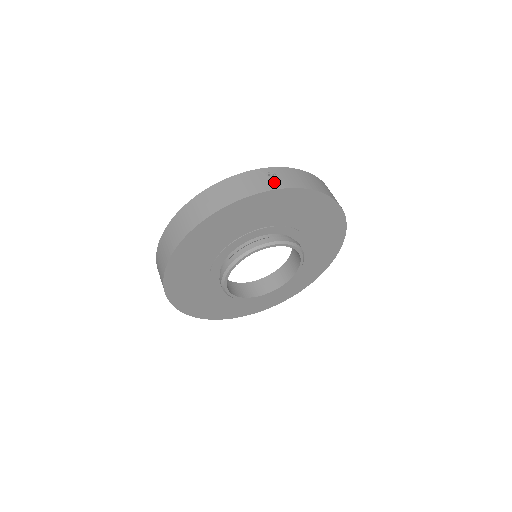
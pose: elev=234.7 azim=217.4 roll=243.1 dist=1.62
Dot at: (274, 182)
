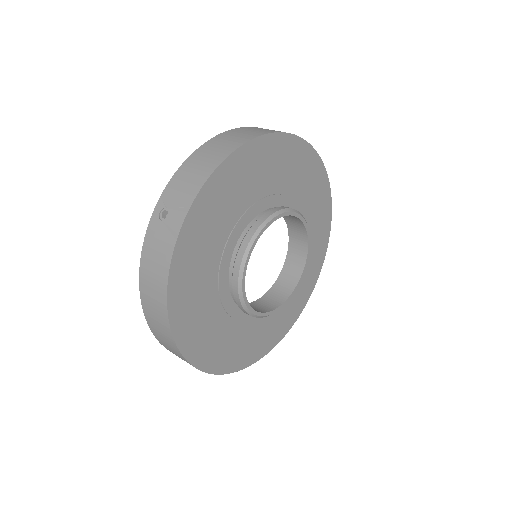
Dot at: (172, 220)
